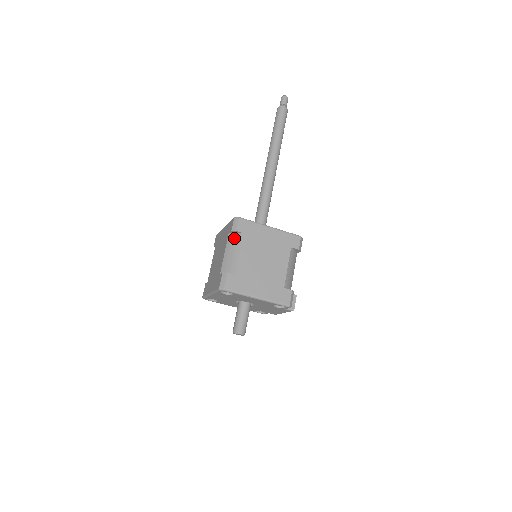
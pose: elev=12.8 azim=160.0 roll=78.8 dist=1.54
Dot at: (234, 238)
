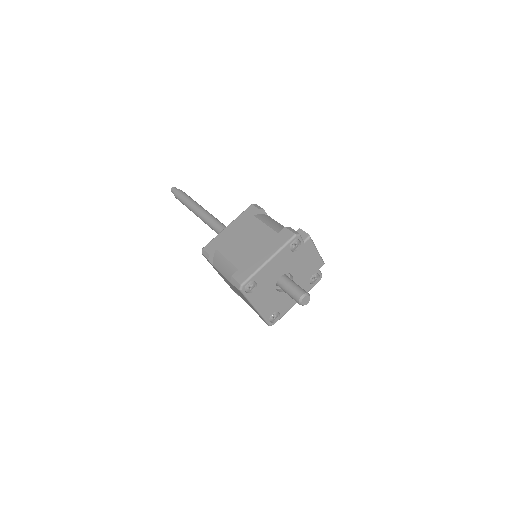
Dot at: (216, 261)
